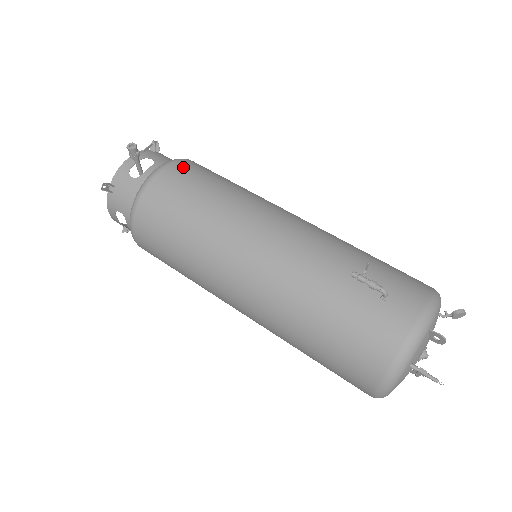
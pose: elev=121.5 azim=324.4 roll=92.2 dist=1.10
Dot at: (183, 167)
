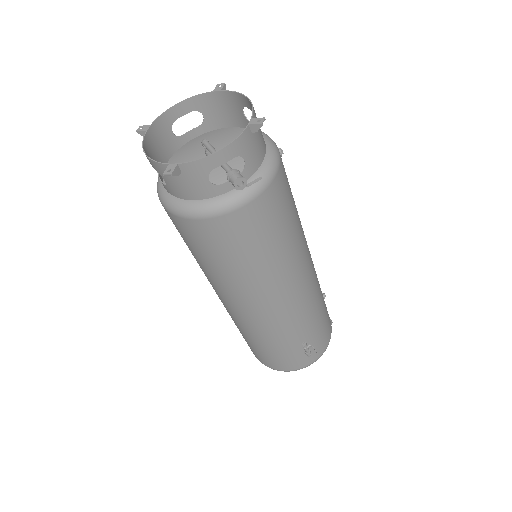
Dot at: (269, 203)
